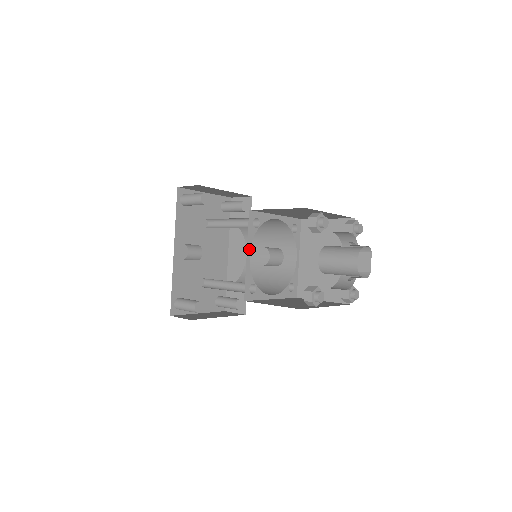
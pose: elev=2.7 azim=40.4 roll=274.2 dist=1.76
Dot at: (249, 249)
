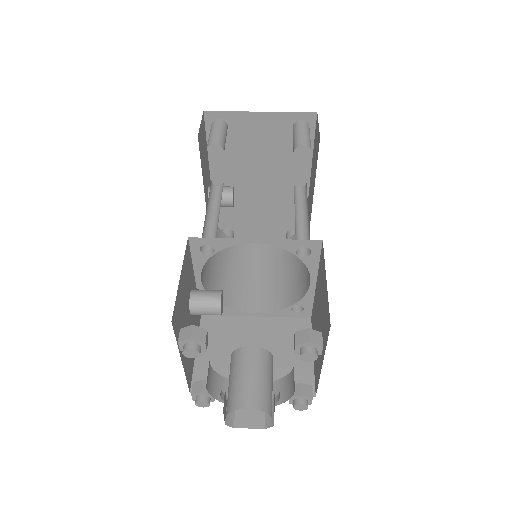
Dot at: (199, 274)
